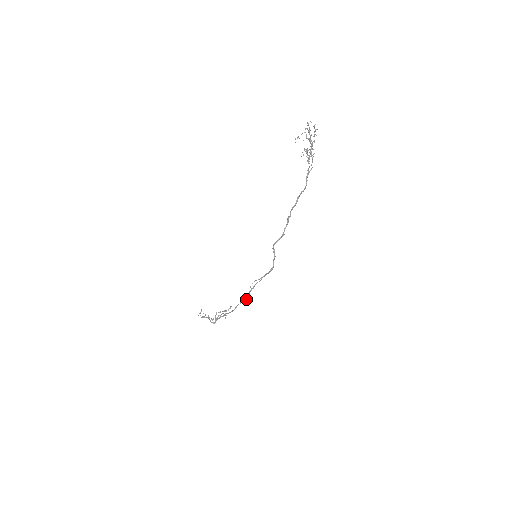
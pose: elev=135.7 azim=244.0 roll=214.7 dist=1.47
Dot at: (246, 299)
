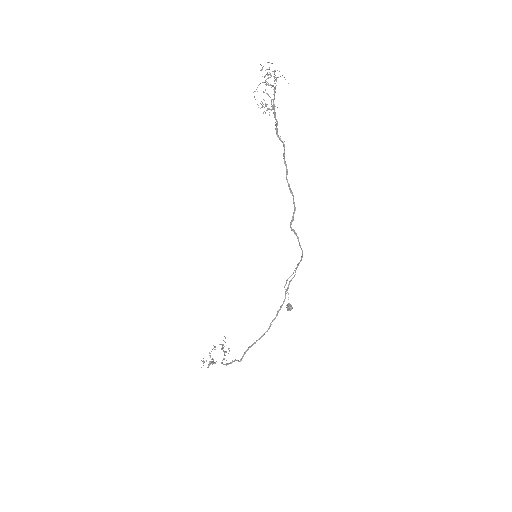
Dot at: (290, 305)
